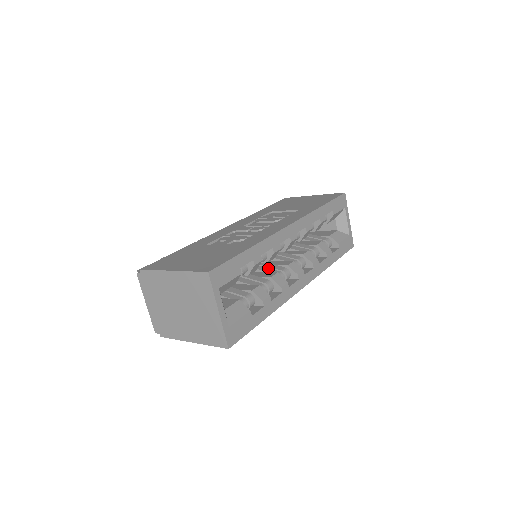
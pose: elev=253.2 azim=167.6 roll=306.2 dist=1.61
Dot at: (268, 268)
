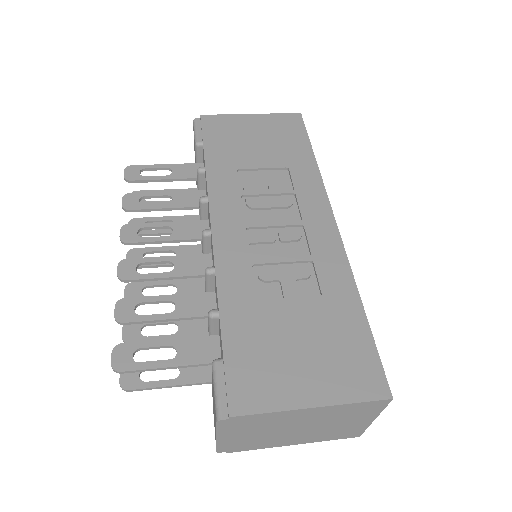
Dot at: occluded
